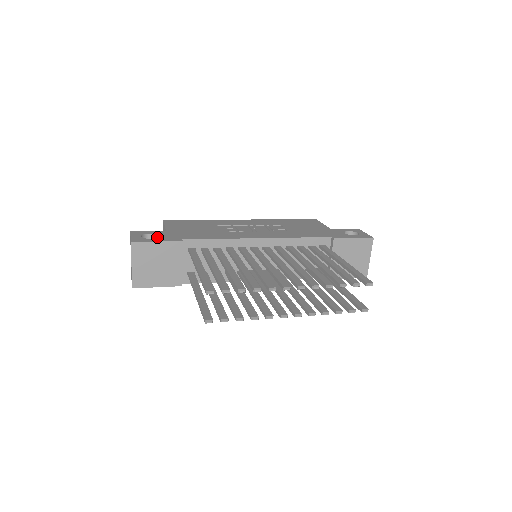
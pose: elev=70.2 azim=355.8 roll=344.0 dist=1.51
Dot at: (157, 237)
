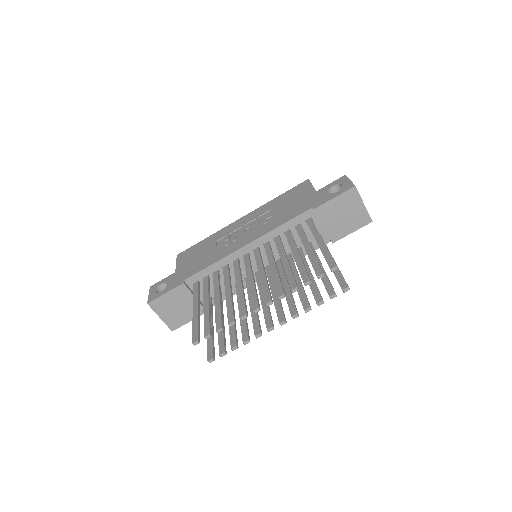
Dot at: (166, 287)
